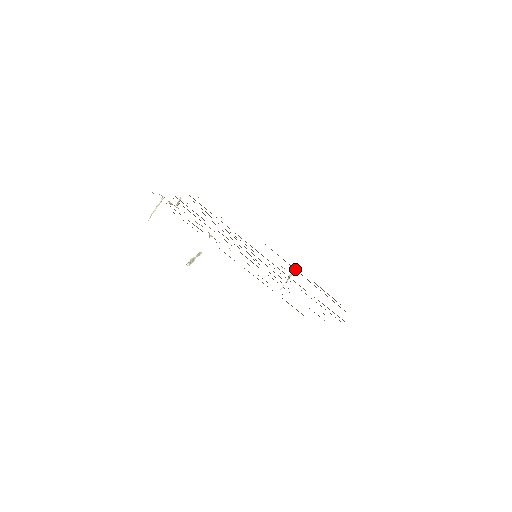
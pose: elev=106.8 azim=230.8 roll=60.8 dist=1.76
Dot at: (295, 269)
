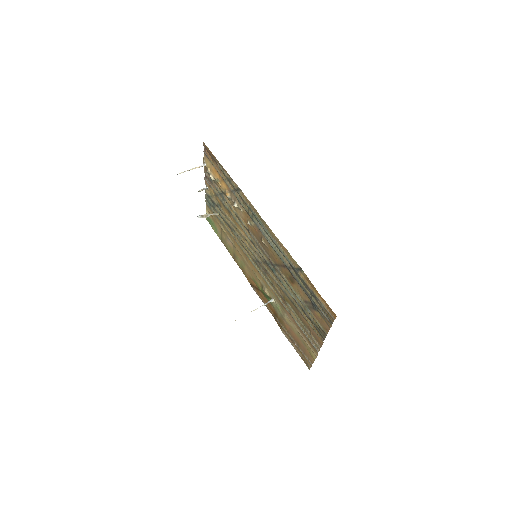
Dot at: (269, 308)
